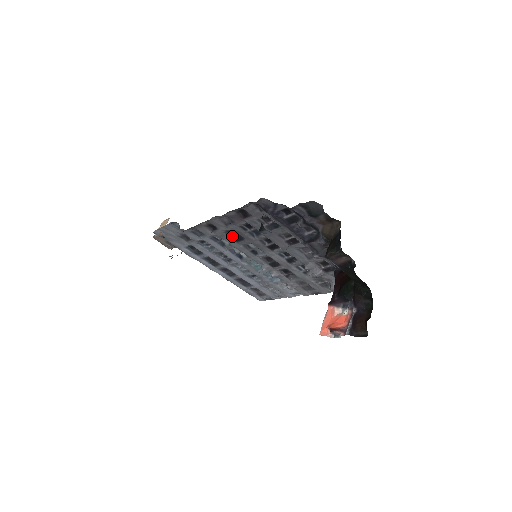
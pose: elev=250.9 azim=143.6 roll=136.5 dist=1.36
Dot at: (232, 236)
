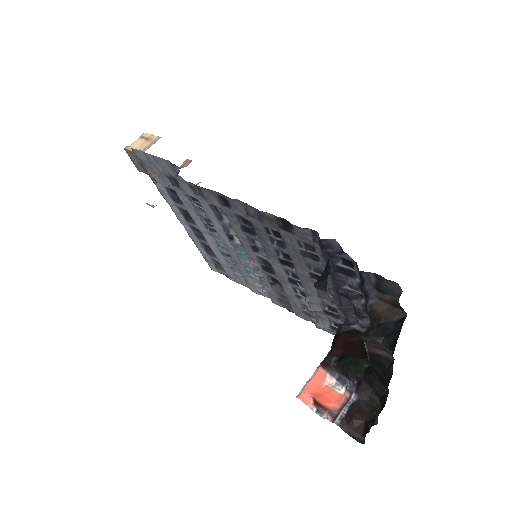
Dot at: (242, 223)
